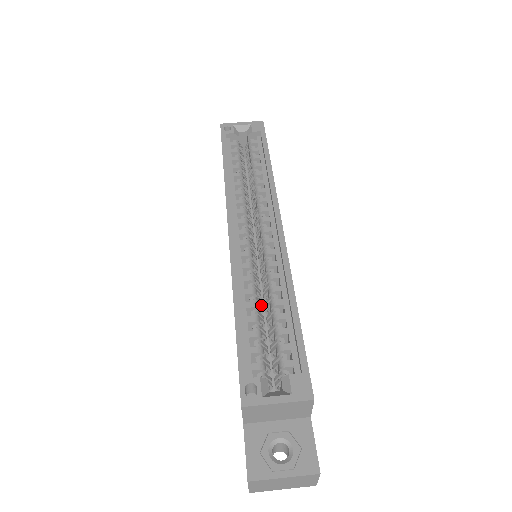
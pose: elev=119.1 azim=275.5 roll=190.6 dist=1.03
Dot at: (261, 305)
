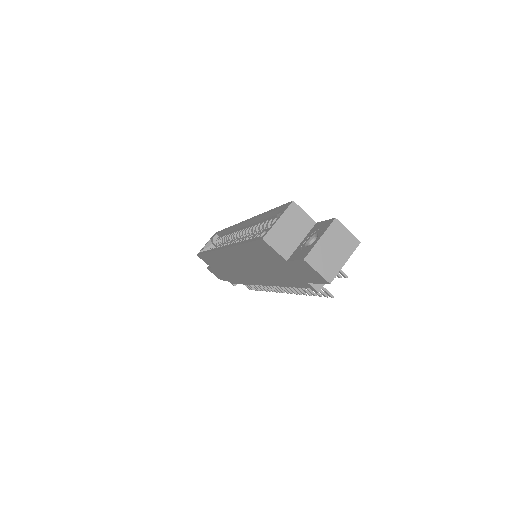
Dot at: occluded
